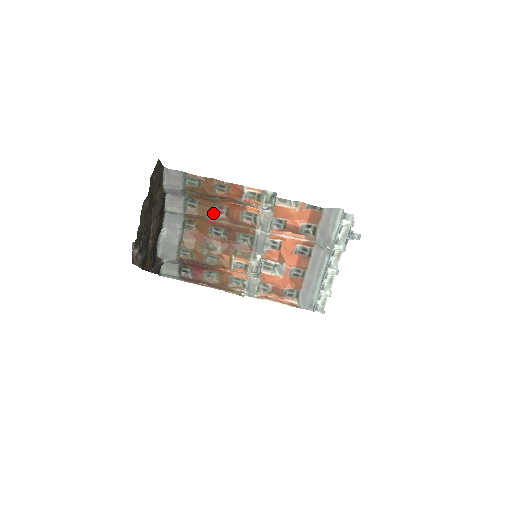
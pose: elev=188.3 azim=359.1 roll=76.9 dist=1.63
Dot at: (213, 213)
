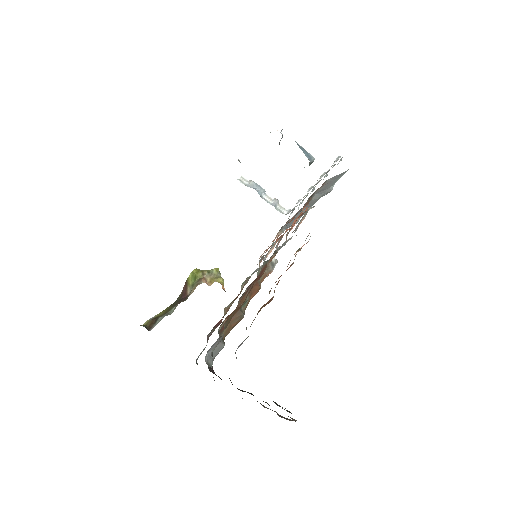
Dot at: (245, 297)
